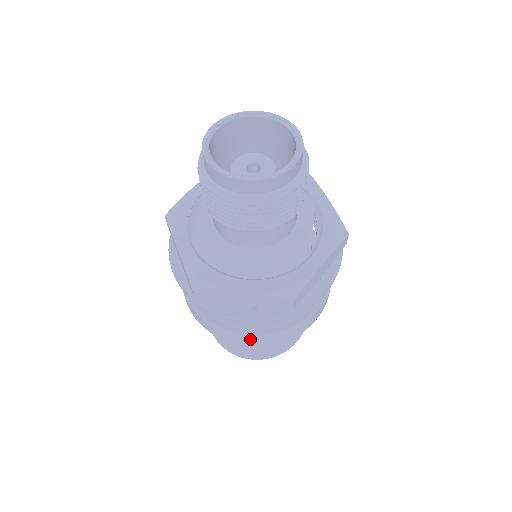
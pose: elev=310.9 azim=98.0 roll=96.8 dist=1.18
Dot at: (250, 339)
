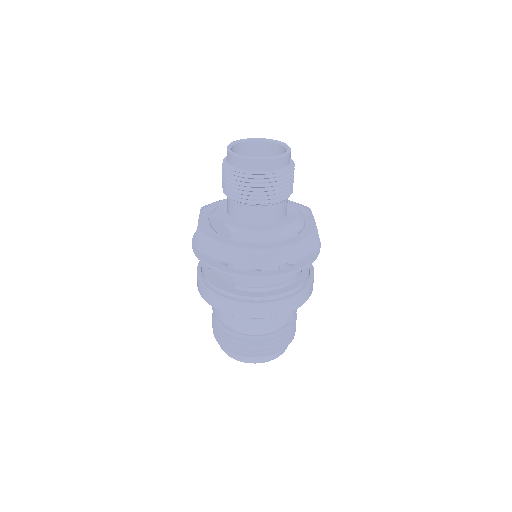
Dot at: (293, 301)
